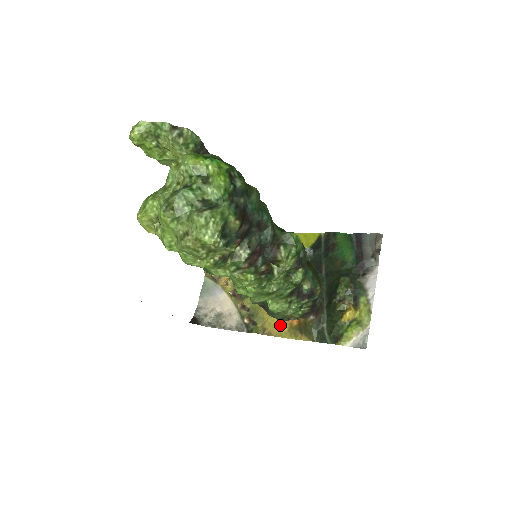
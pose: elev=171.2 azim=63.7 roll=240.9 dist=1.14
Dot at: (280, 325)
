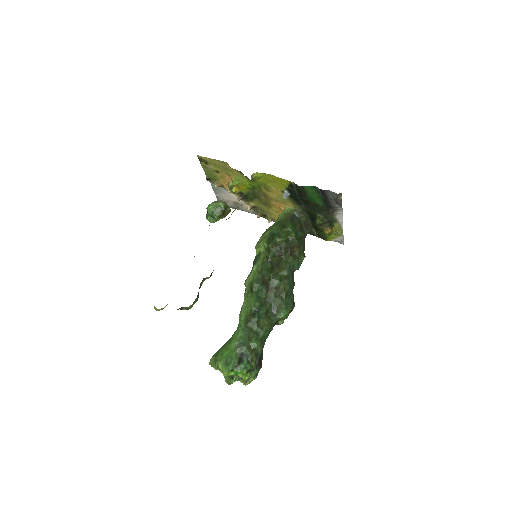
Dot at: occluded
